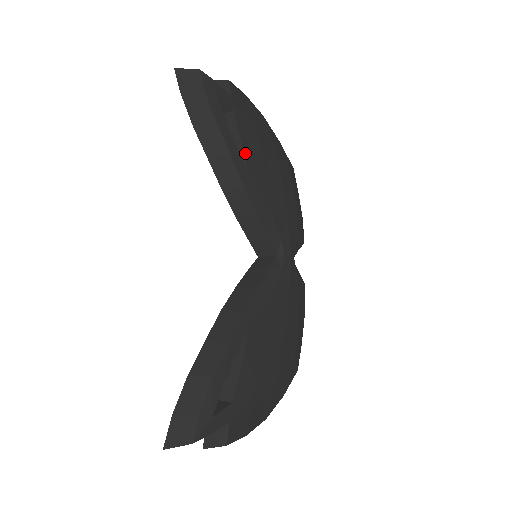
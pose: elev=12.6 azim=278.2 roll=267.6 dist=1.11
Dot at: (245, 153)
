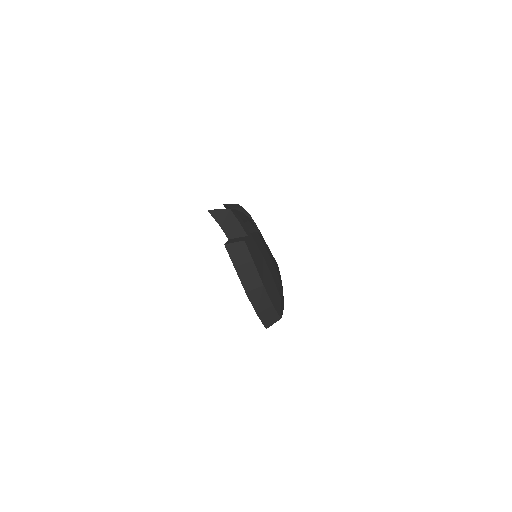
Dot at: occluded
